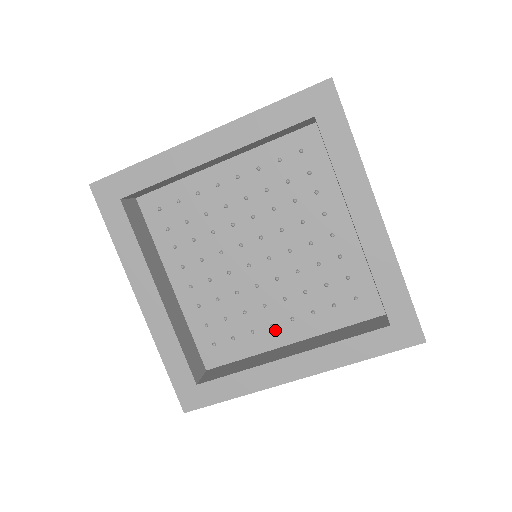
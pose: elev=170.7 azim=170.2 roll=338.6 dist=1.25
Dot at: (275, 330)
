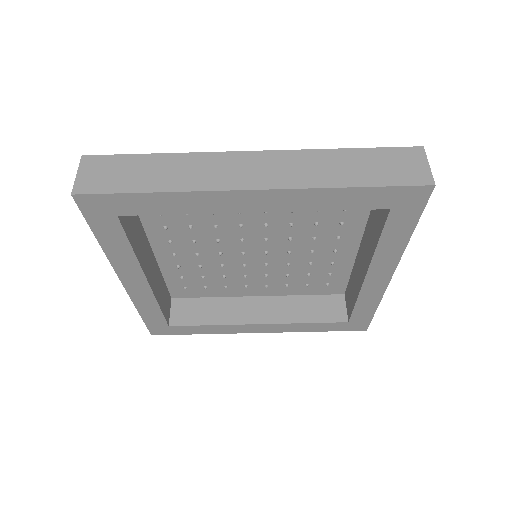
Dot at: (247, 288)
